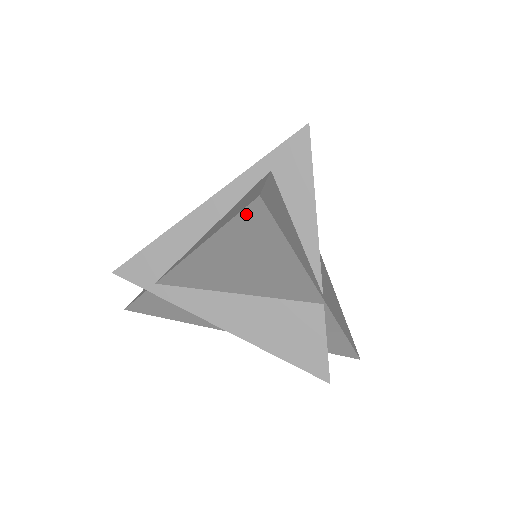
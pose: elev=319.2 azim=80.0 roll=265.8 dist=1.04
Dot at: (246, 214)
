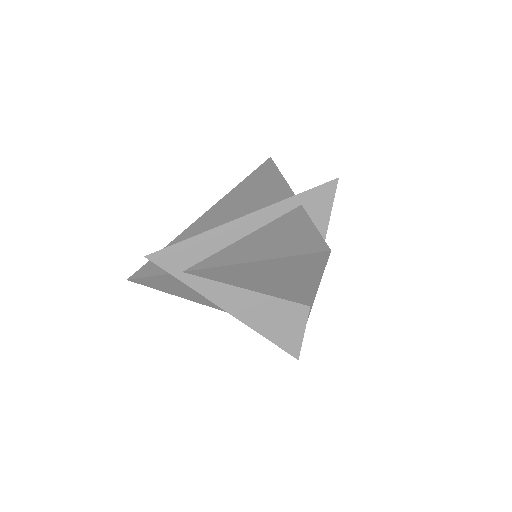
Dot at: (310, 256)
